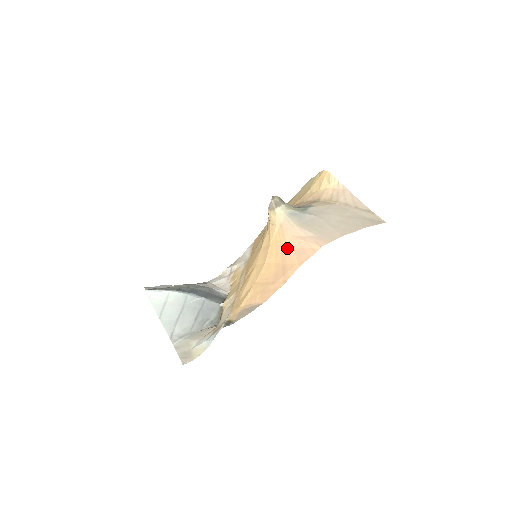
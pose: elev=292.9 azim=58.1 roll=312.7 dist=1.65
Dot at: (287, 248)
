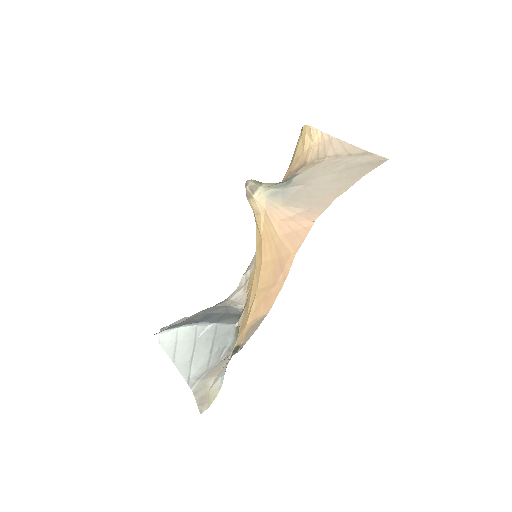
Dot at: (278, 237)
